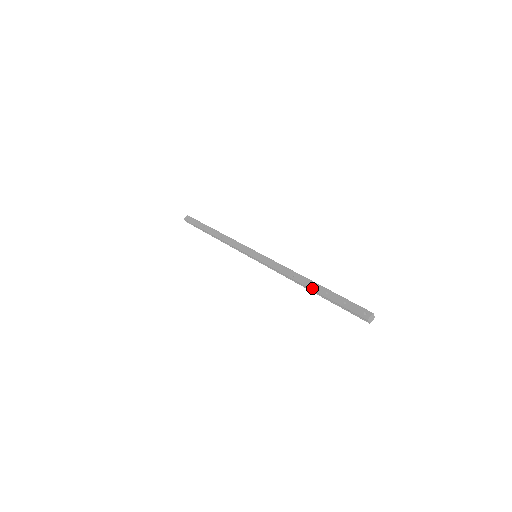
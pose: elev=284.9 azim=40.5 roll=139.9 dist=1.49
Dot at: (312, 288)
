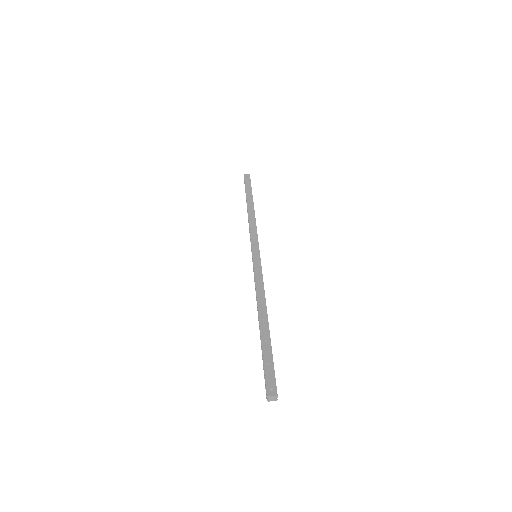
Dot at: (261, 325)
